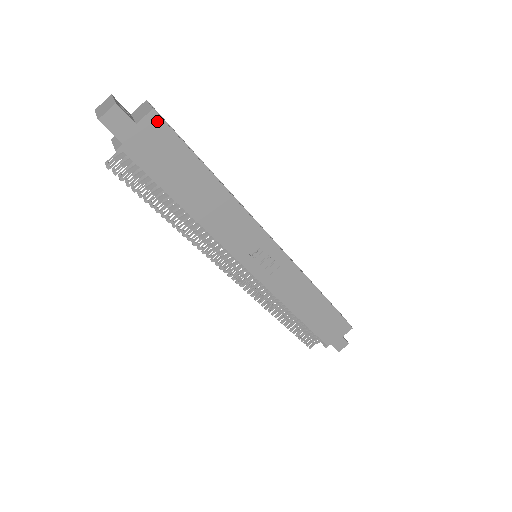
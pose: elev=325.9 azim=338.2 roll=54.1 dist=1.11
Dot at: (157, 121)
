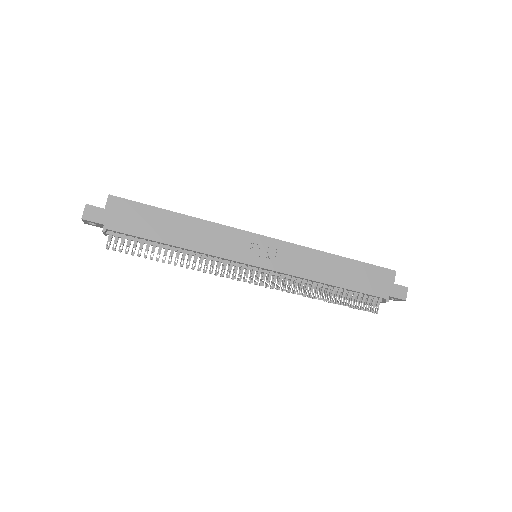
Dot at: (116, 200)
